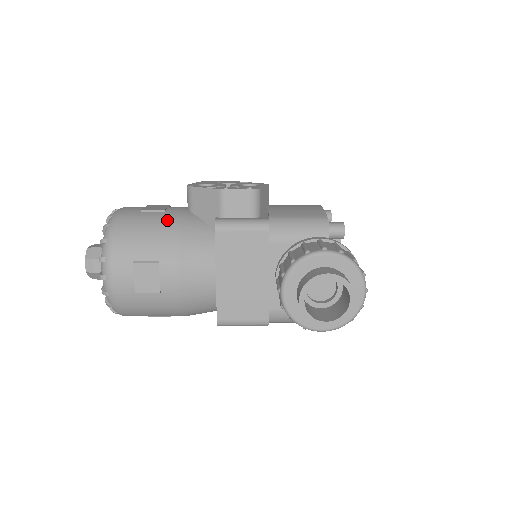
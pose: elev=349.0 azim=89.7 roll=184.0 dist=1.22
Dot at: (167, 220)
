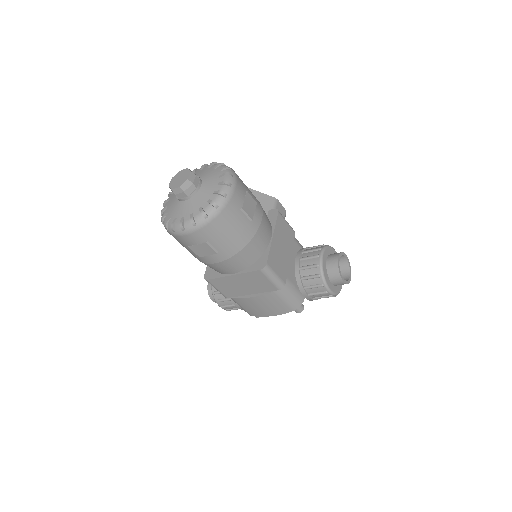
Dot at: occluded
